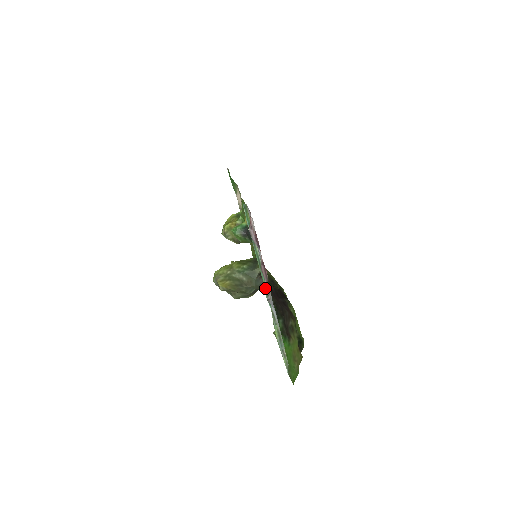
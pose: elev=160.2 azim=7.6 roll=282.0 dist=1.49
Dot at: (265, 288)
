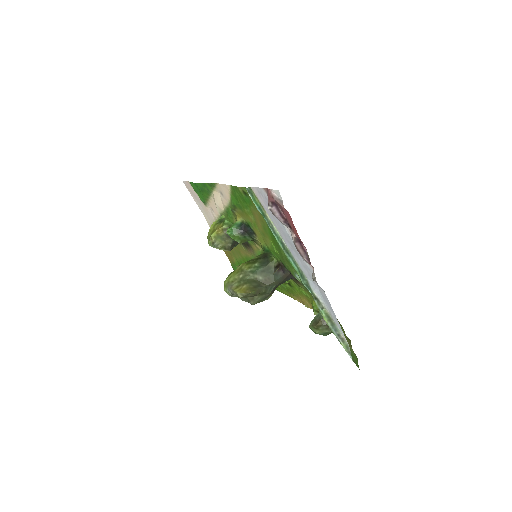
Dot at: (297, 273)
